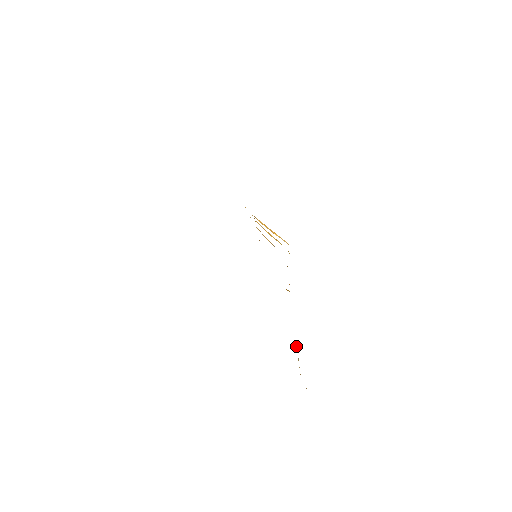
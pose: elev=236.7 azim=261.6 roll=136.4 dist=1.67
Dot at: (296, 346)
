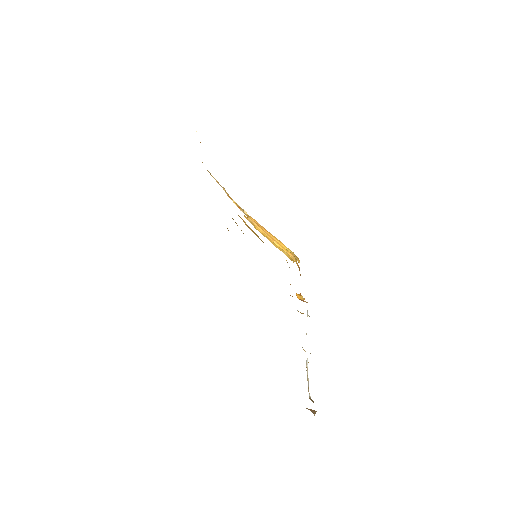
Dot at: (306, 365)
